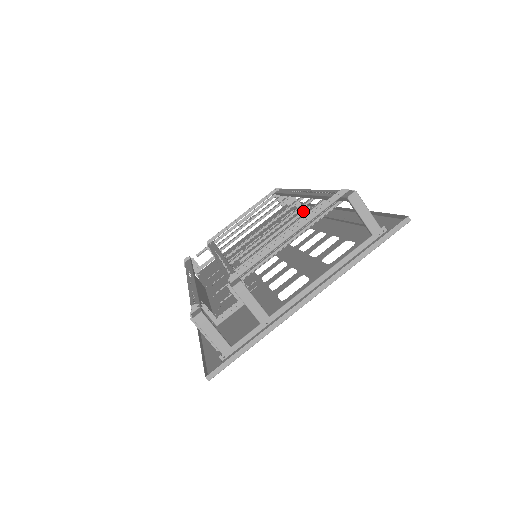
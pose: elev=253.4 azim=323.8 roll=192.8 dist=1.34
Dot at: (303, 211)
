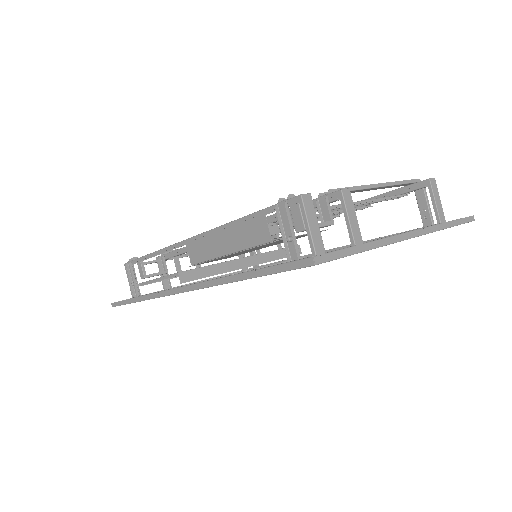
Dot at: occluded
